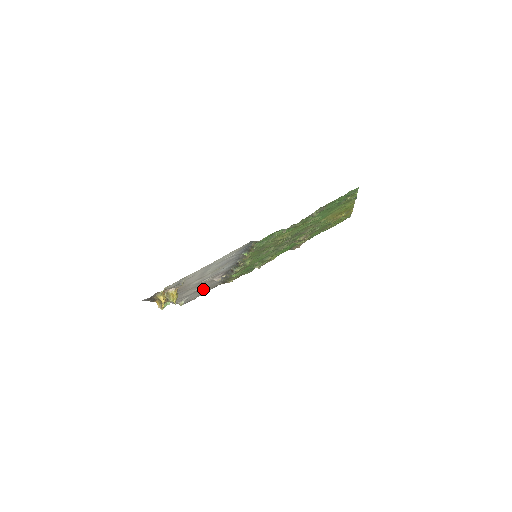
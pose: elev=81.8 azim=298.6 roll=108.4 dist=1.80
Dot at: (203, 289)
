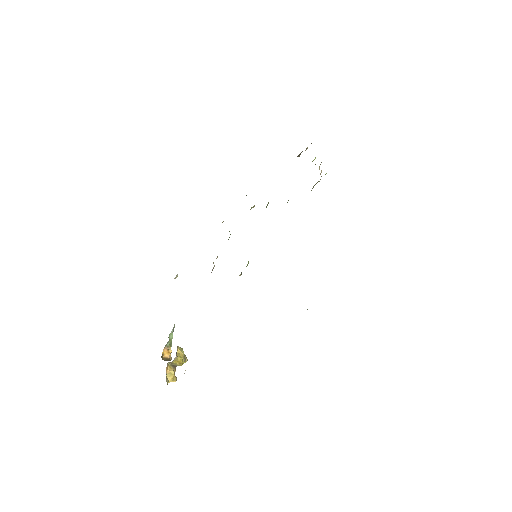
Dot at: occluded
